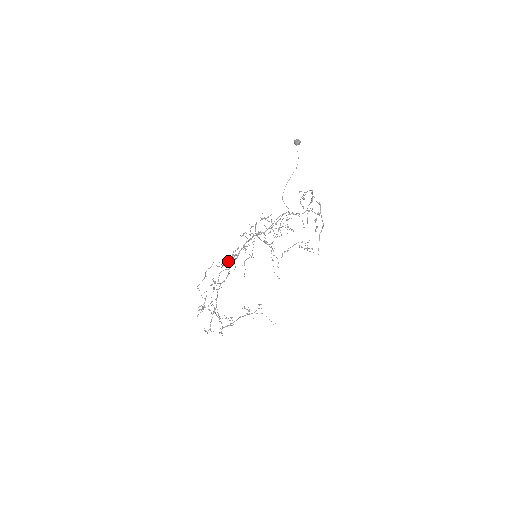
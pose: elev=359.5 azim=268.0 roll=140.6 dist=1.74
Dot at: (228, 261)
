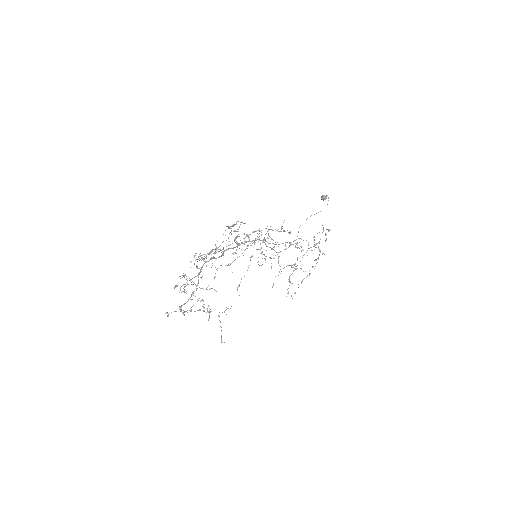
Dot at: occluded
